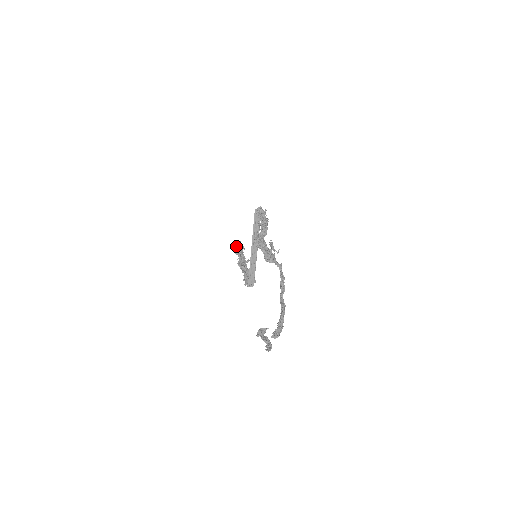
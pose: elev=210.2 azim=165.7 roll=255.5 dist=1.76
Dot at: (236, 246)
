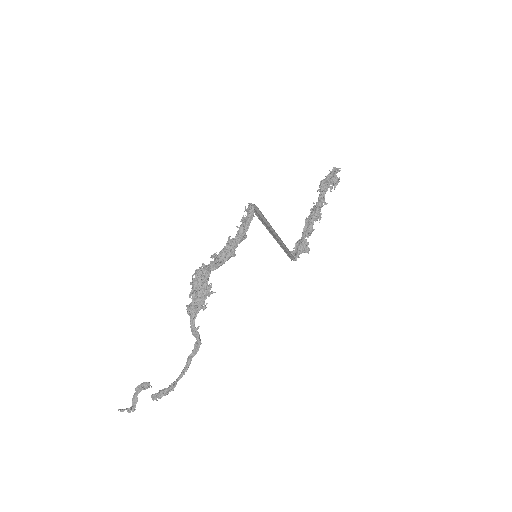
Dot at: (328, 176)
